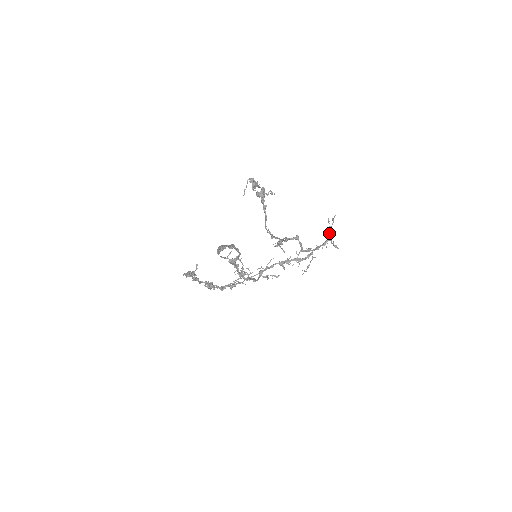
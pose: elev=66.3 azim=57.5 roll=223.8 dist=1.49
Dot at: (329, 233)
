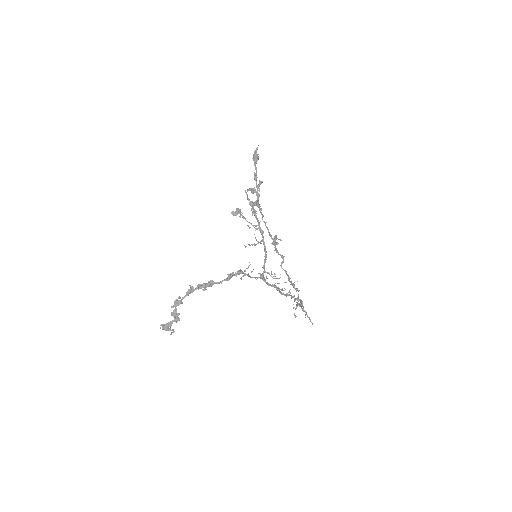
Dot at: (300, 303)
